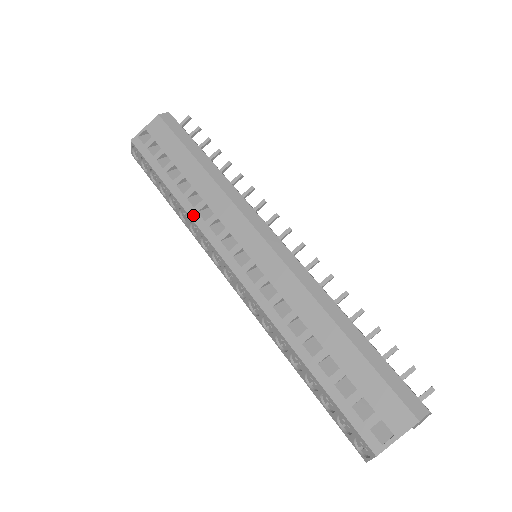
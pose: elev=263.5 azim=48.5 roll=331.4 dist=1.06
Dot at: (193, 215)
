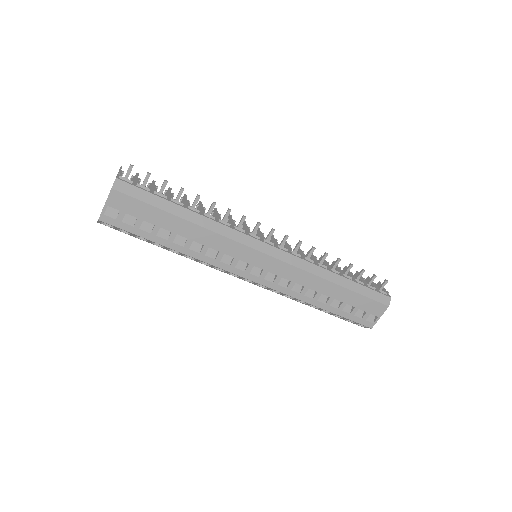
Dot at: (202, 259)
